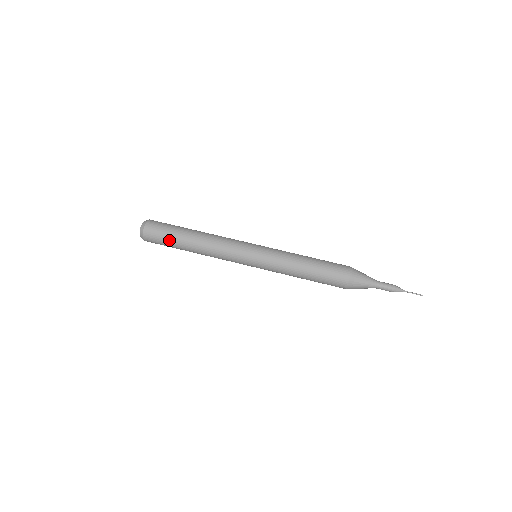
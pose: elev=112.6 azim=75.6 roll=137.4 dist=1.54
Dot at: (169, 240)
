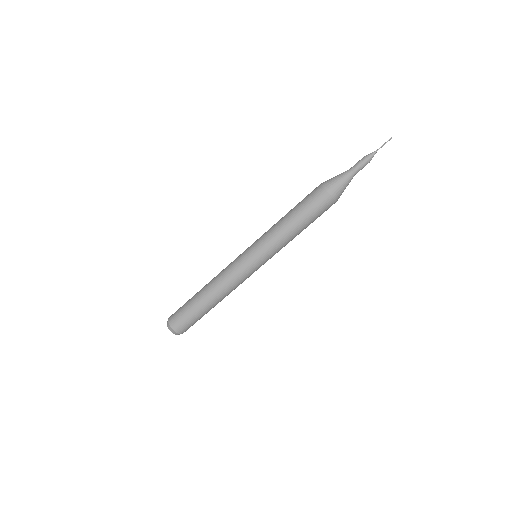
Dot at: (191, 313)
